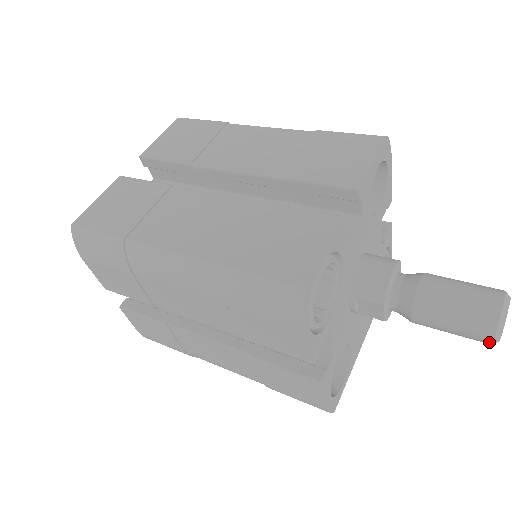
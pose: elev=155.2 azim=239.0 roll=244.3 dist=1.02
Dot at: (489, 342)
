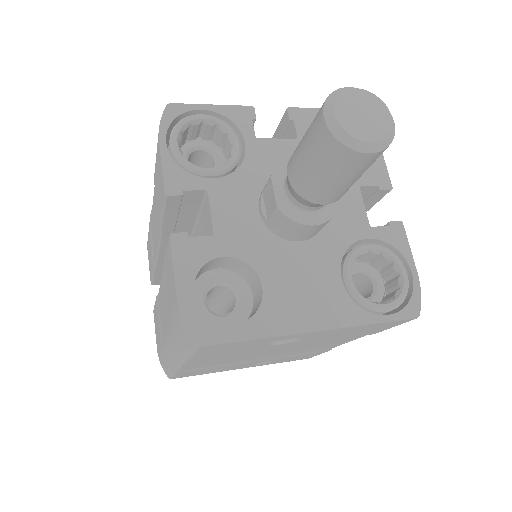
Dot at: (325, 129)
